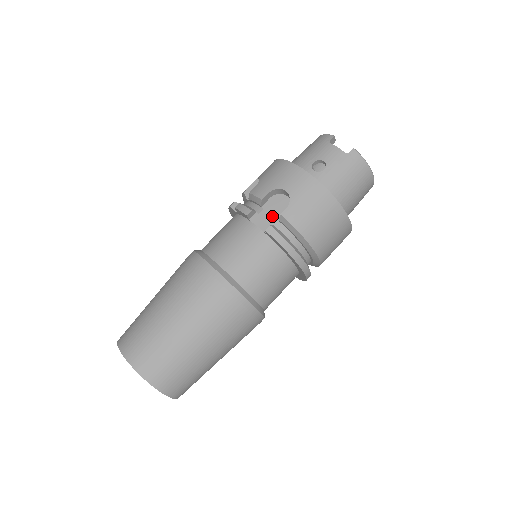
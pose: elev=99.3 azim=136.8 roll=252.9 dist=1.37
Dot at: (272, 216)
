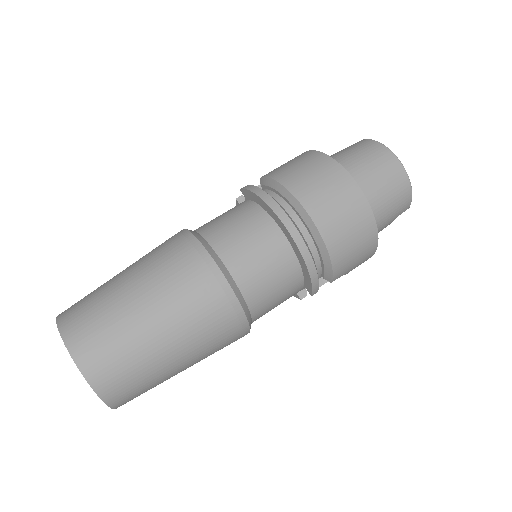
Dot at: occluded
